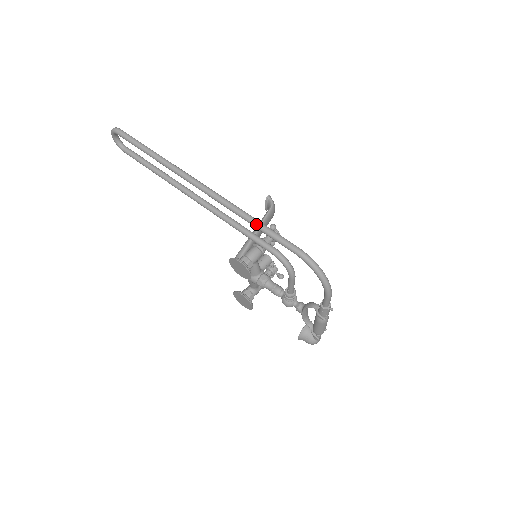
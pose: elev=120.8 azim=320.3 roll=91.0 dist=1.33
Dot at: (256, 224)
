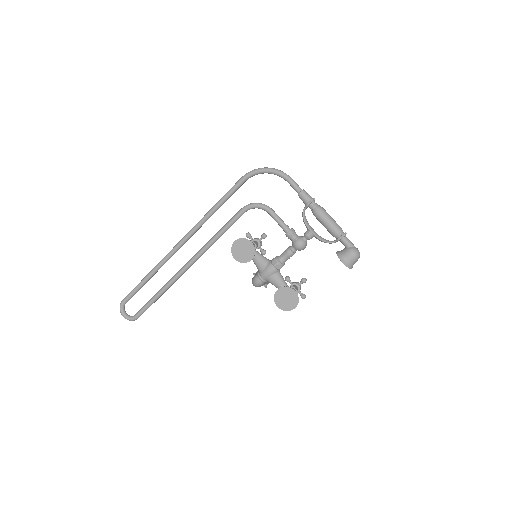
Dot at: (216, 204)
